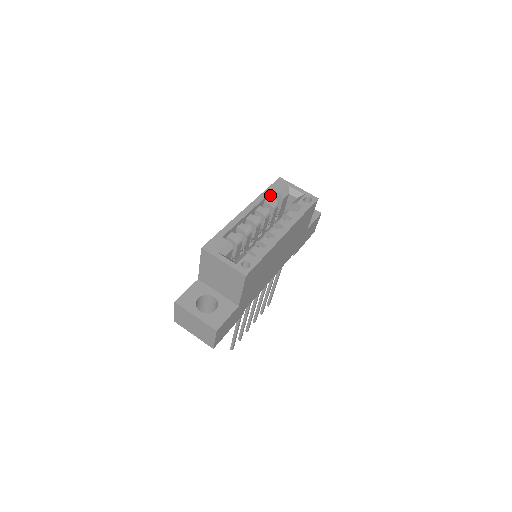
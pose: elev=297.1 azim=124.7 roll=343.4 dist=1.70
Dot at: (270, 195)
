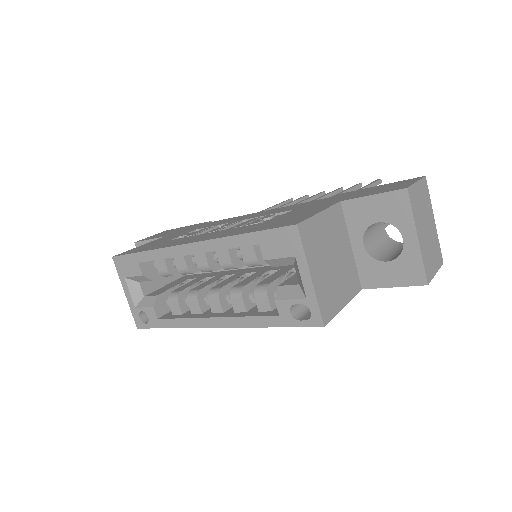
Dot at: occluded
